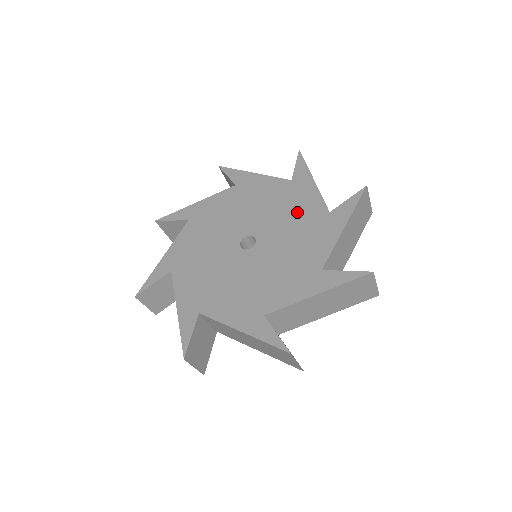
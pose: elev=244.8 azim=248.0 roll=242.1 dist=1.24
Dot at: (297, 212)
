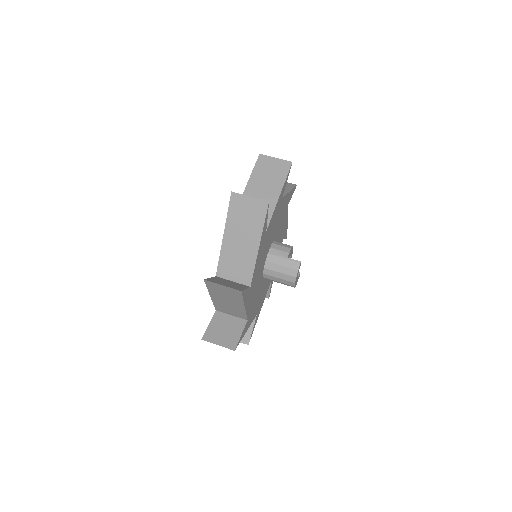
Dot at: occluded
